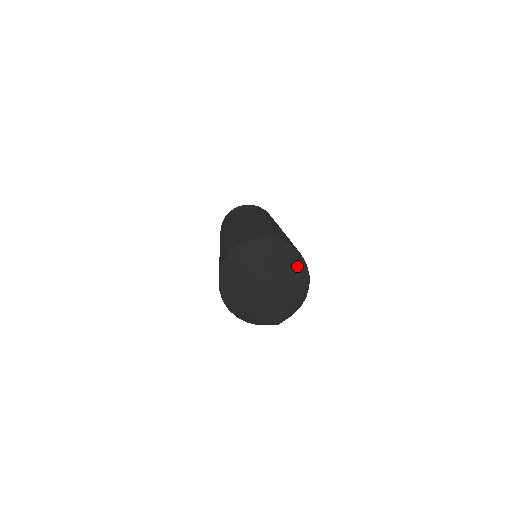
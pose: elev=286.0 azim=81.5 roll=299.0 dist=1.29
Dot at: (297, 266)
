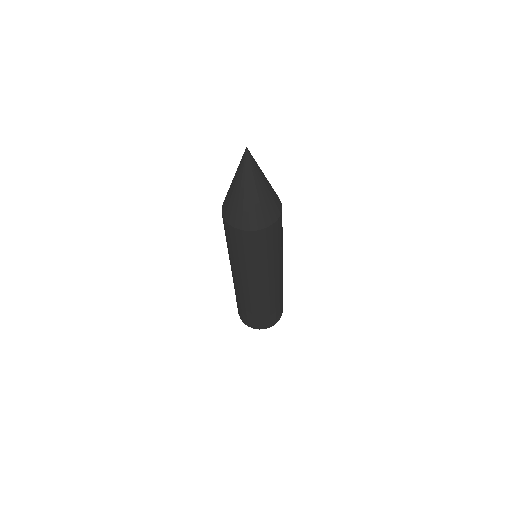
Dot at: occluded
